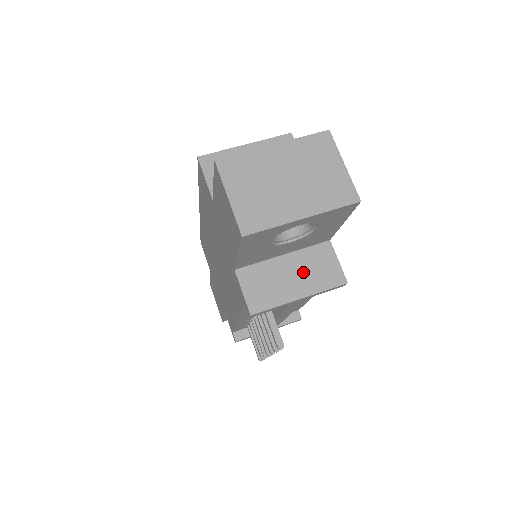
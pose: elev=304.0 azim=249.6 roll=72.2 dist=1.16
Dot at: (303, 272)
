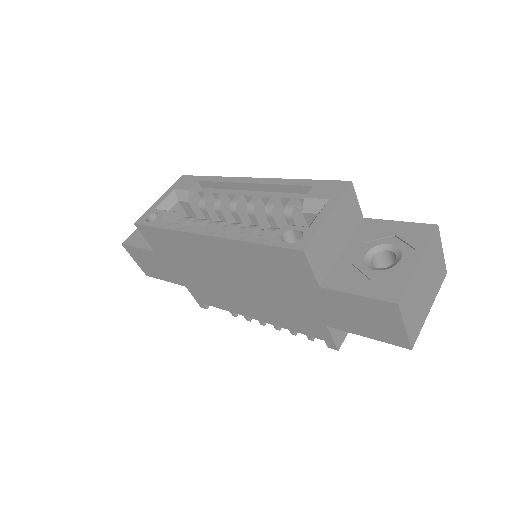
Dot at: occluded
